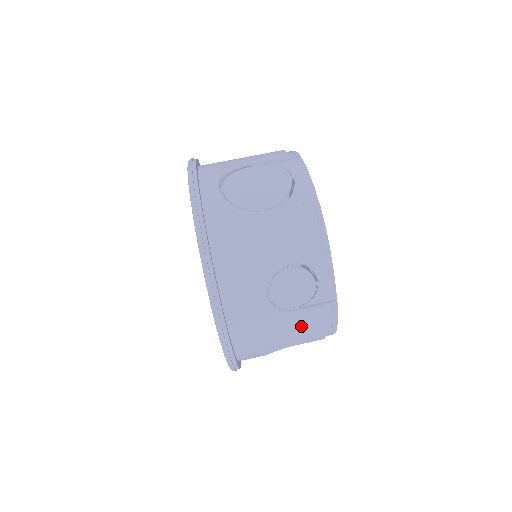
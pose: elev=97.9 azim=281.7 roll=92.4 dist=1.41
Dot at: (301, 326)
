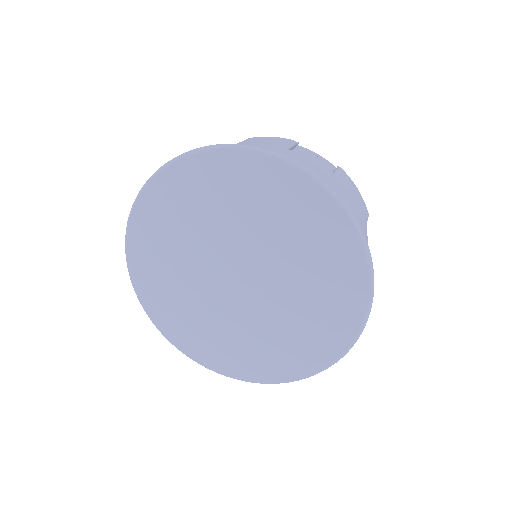
Dot at: (349, 187)
